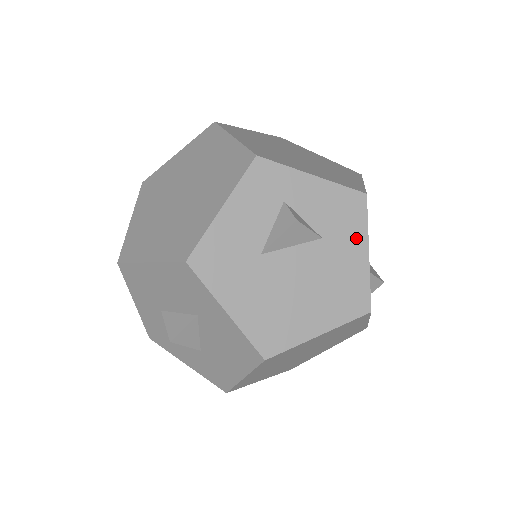
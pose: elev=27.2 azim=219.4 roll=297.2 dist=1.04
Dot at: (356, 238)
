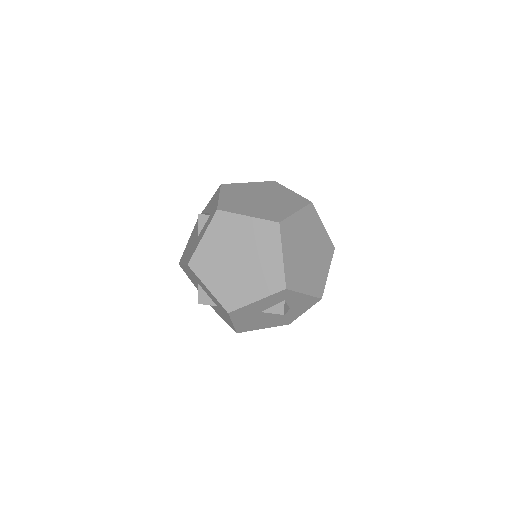
Dot at: (304, 309)
